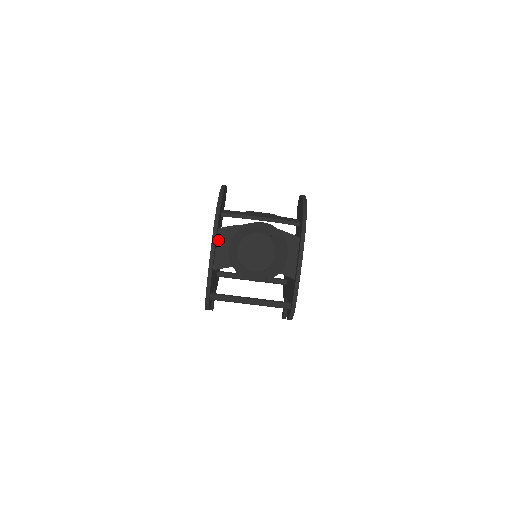
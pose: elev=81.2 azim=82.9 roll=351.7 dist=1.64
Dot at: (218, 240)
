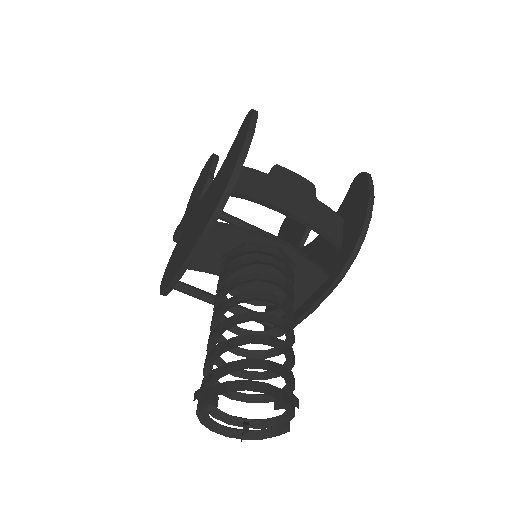
Dot at: occluded
